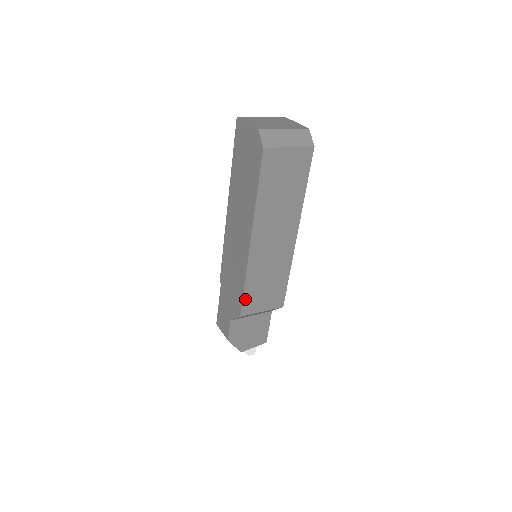
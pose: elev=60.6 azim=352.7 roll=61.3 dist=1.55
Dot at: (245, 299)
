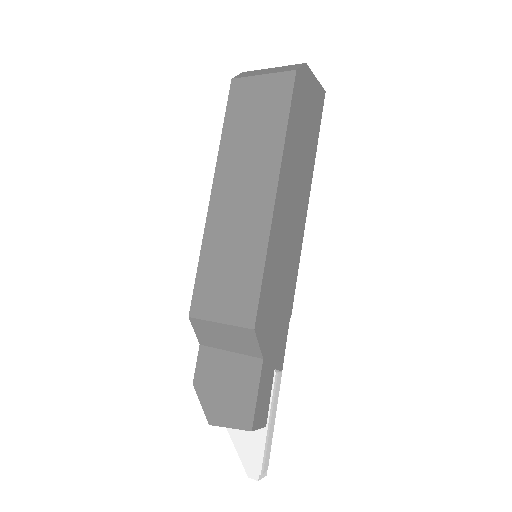
Dot at: (198, 287)
